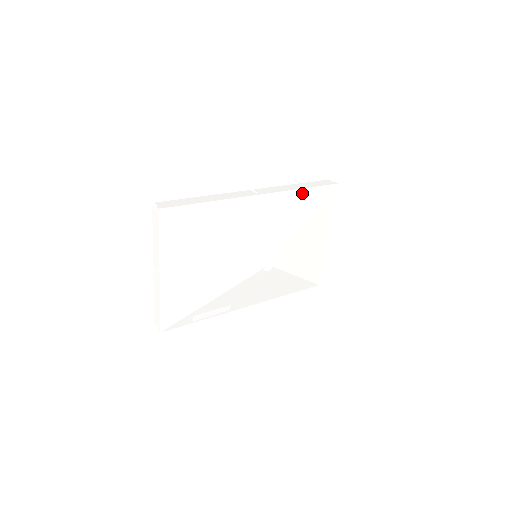
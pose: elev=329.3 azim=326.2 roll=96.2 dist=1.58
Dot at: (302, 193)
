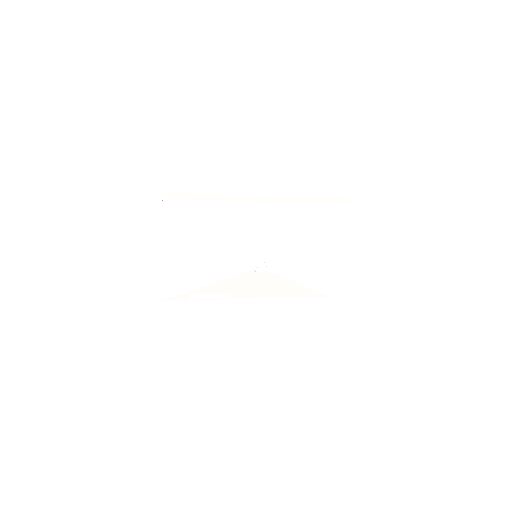
Dot at: (310, 207)
